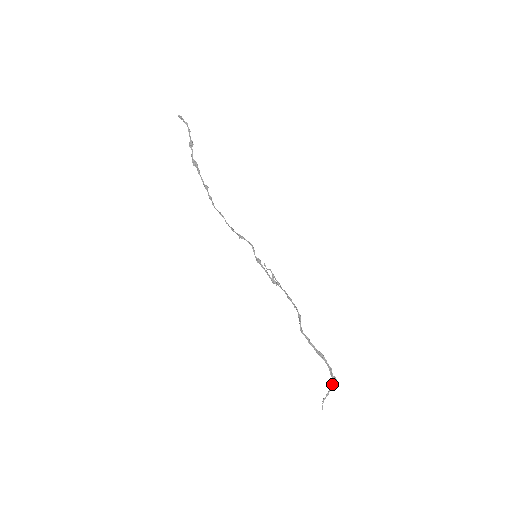
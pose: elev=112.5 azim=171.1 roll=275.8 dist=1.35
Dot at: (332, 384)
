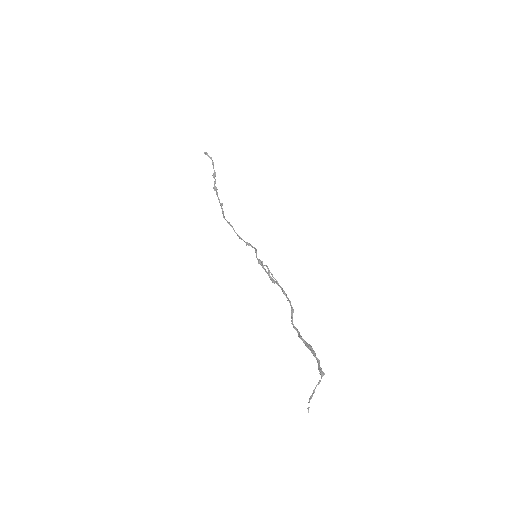
Dot at: (319, 380)
